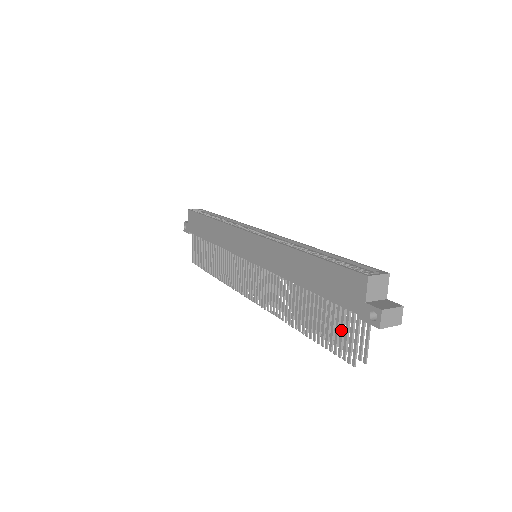
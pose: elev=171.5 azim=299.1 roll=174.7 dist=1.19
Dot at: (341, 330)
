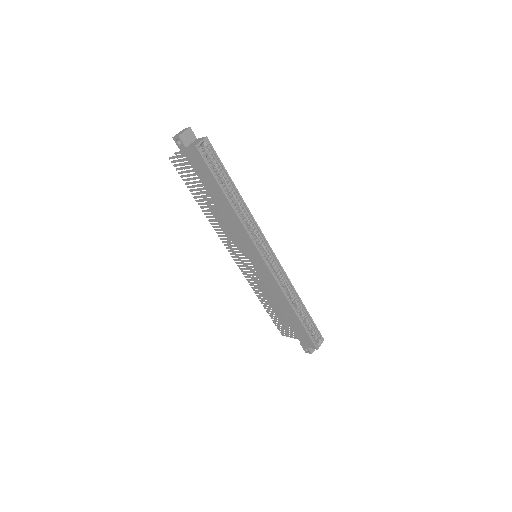
Dot at: (287, 330)
